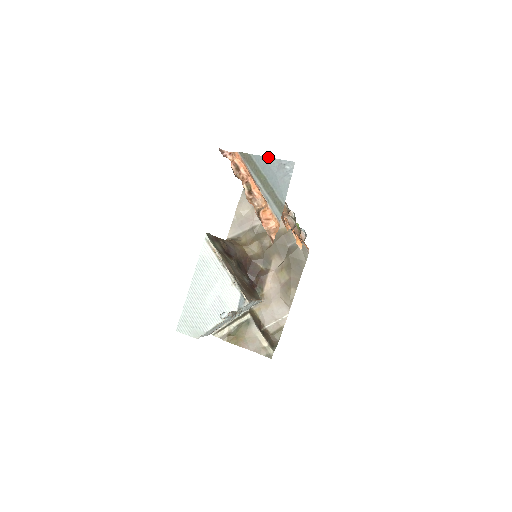
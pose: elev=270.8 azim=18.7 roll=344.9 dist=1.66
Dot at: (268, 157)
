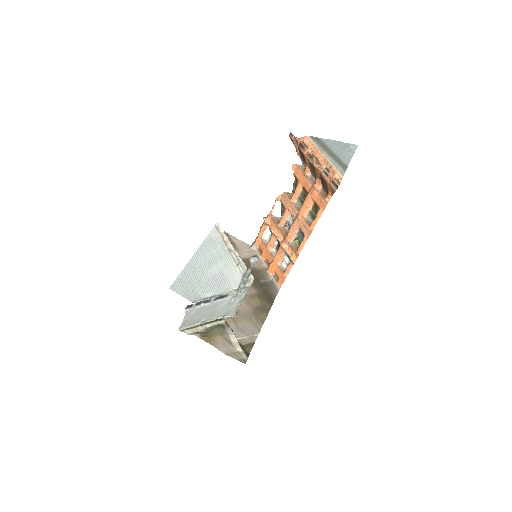
Dot at: occluded
